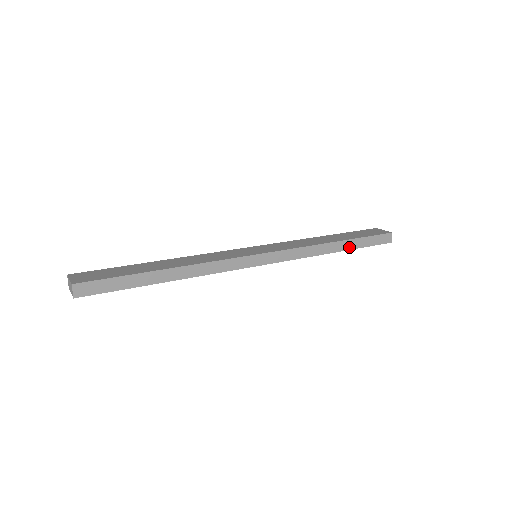
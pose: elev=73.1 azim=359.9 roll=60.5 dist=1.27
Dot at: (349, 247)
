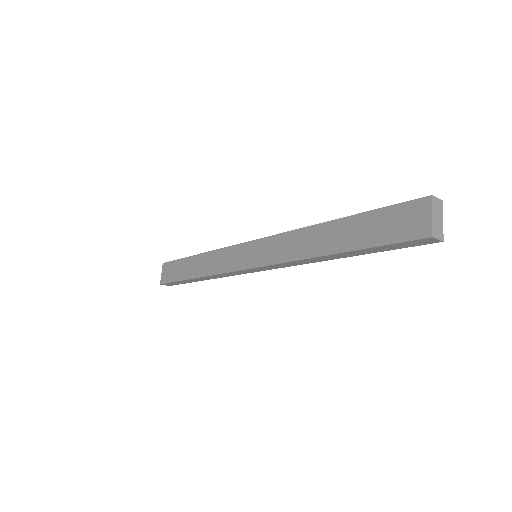
Dot at: (355, 254)
